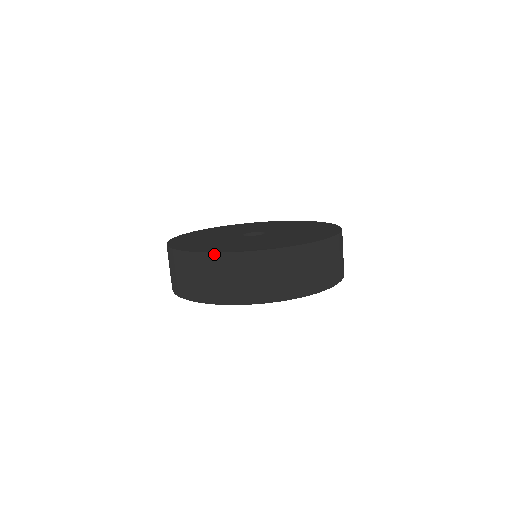
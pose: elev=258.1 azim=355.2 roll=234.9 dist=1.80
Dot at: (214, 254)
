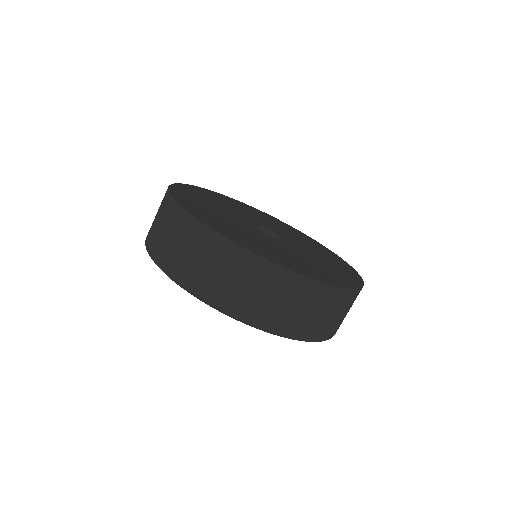
Dot at: (210, 230)
